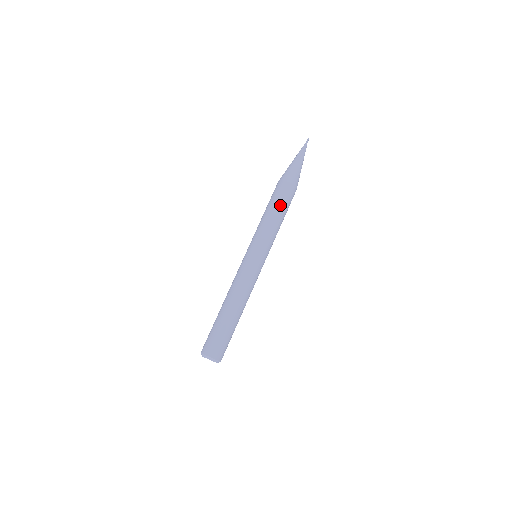
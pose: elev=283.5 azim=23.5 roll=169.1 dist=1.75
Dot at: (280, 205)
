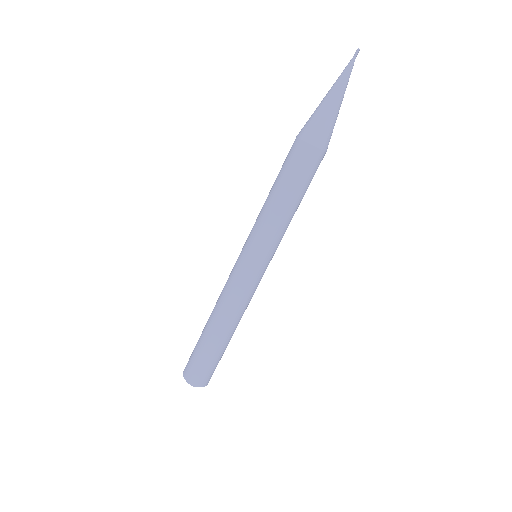
Dot at: (291, 184)
